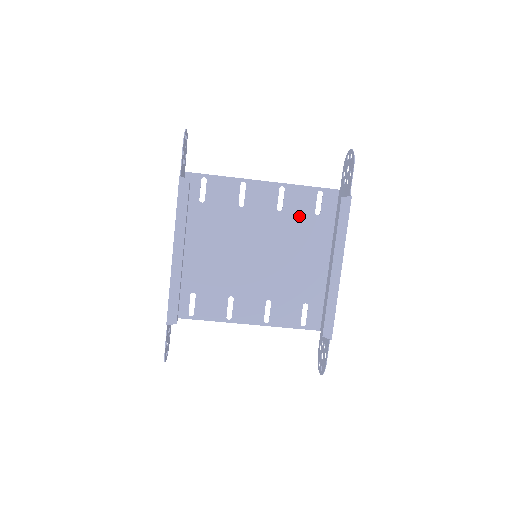
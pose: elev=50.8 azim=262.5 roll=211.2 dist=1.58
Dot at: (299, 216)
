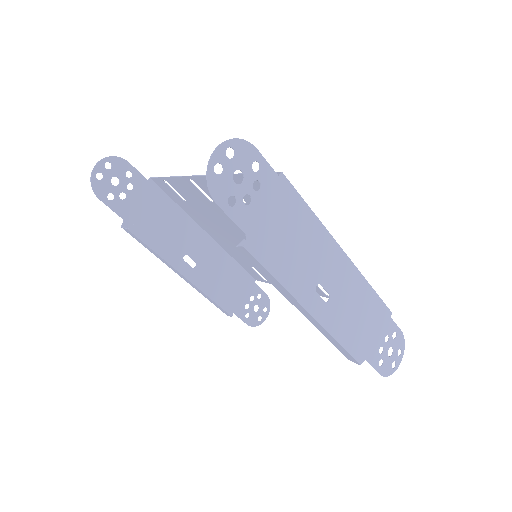
Dot at: occluded
